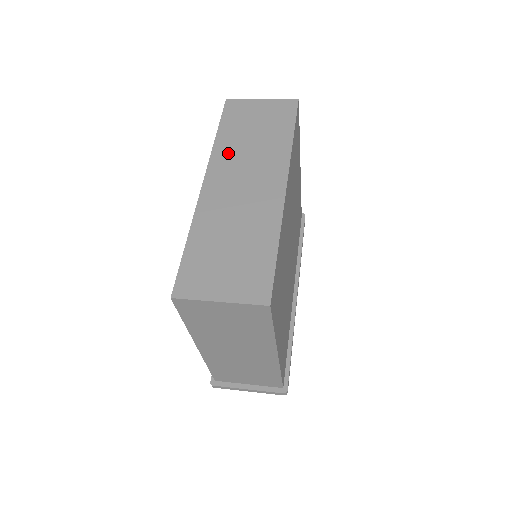
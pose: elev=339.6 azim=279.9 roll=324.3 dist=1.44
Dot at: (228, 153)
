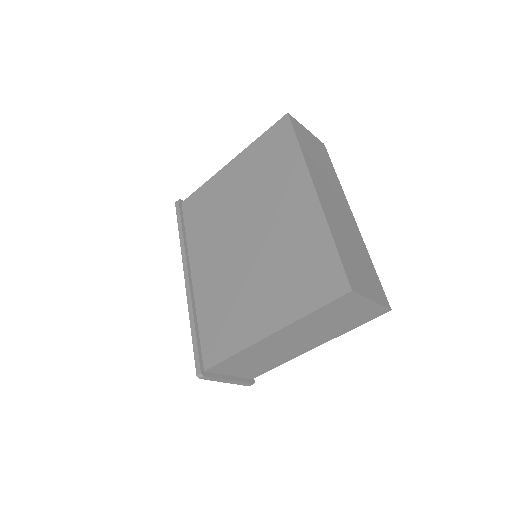
Dot at: (315, 169)
